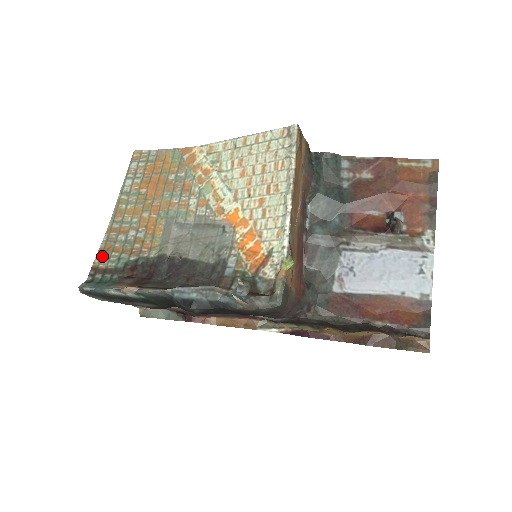
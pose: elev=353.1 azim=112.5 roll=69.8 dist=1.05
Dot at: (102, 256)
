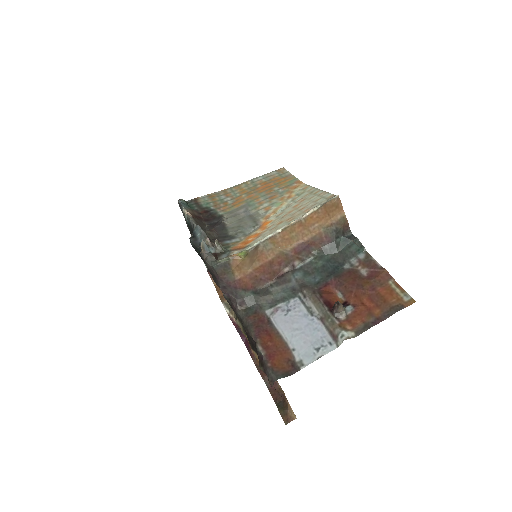
Dot at: (206, 197)
